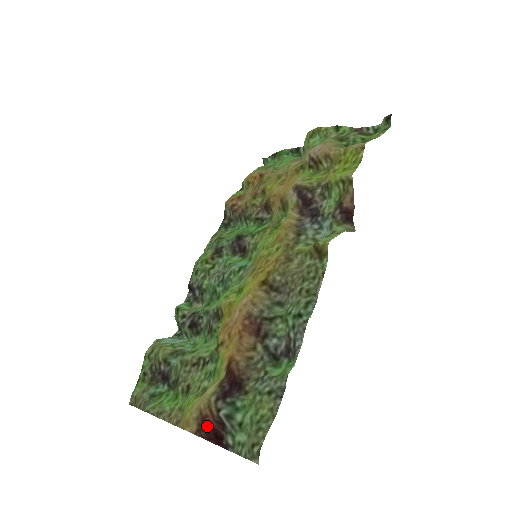
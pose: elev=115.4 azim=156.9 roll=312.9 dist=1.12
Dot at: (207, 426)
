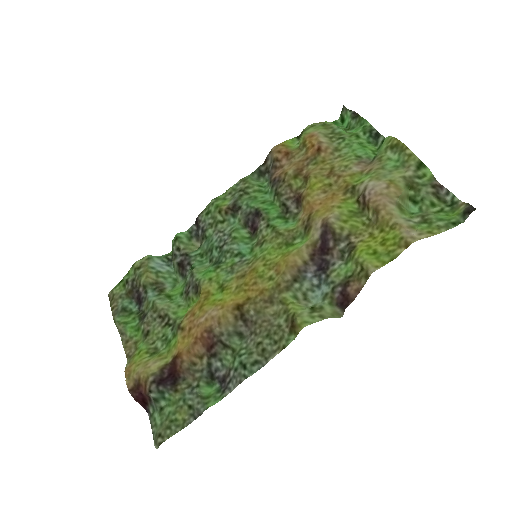
Dot at: (139, 392)
